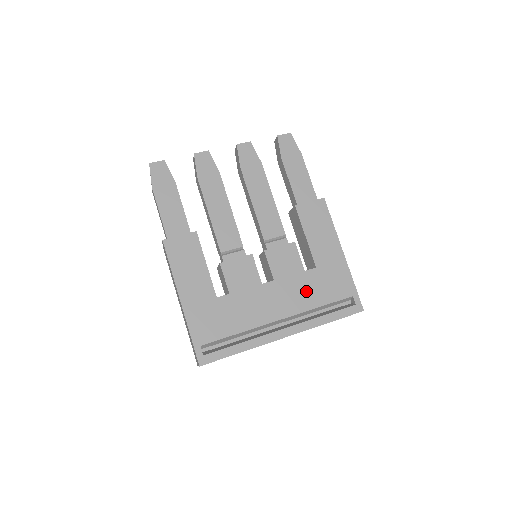
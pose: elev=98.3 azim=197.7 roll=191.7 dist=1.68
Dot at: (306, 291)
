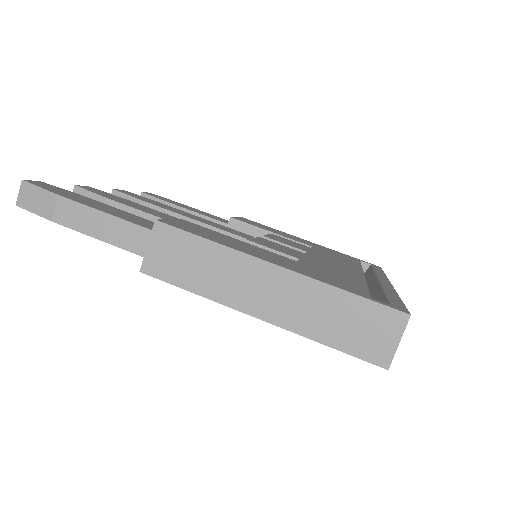
Dot at: (336, 258)
